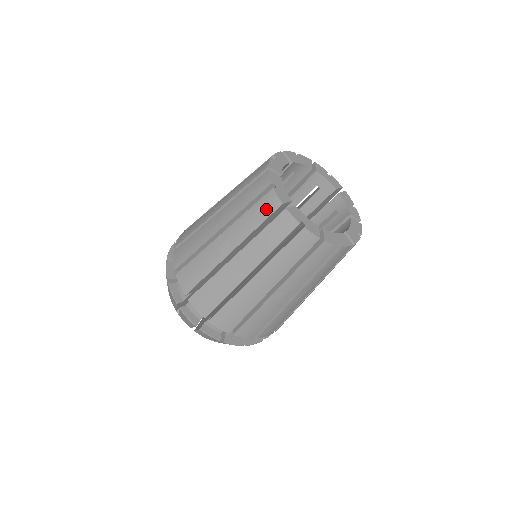
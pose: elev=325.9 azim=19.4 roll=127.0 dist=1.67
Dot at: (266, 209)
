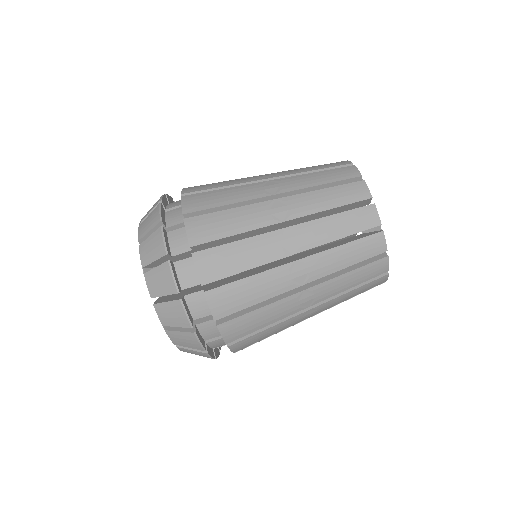
Dot at: (350, 195)
